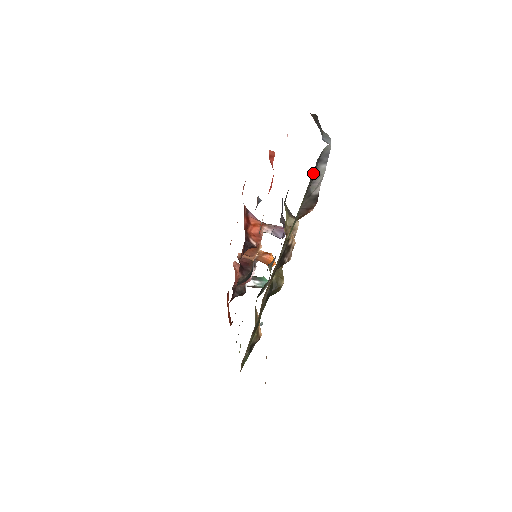
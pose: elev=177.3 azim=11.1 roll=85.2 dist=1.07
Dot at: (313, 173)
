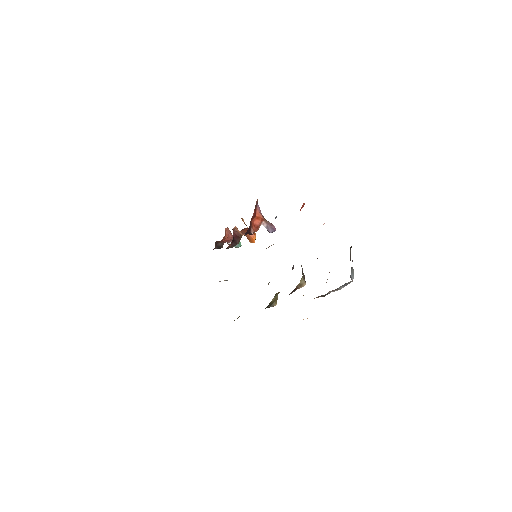
Dot at: occluded
